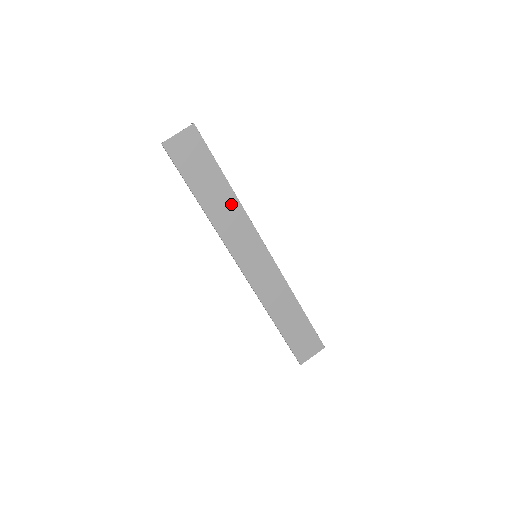
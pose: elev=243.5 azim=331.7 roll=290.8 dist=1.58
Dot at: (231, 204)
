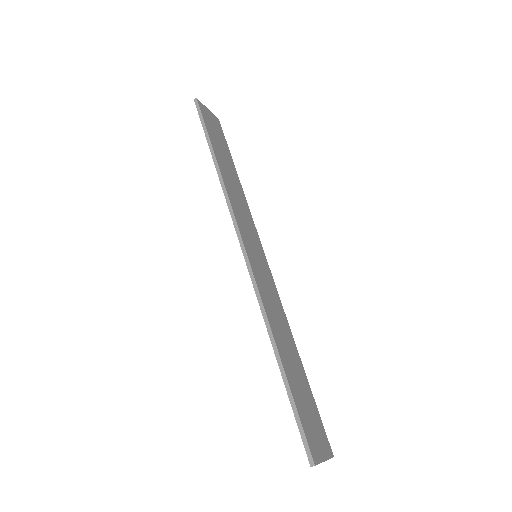
Dot at: (239, 190)
